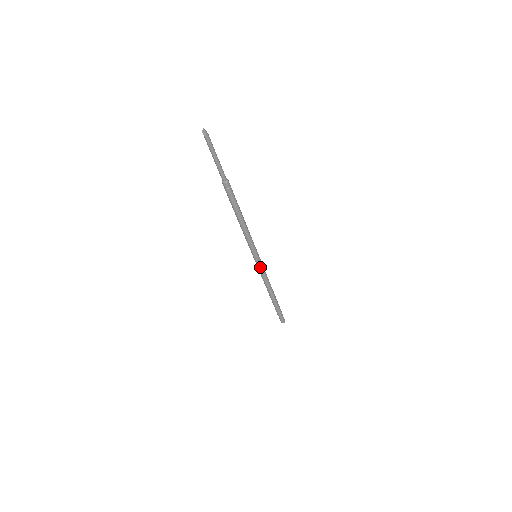
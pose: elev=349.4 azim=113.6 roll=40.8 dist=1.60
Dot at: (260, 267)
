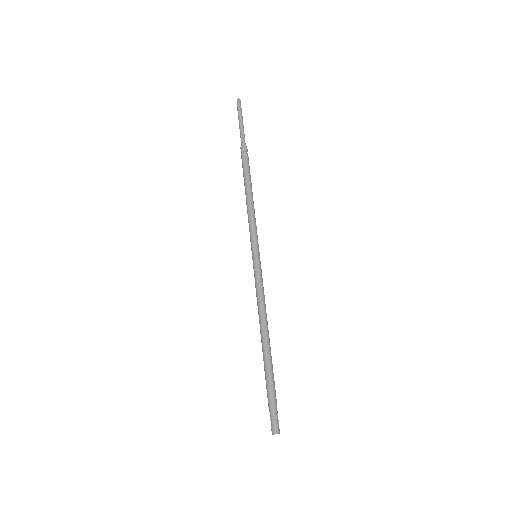
Dot at: (261, 273)
